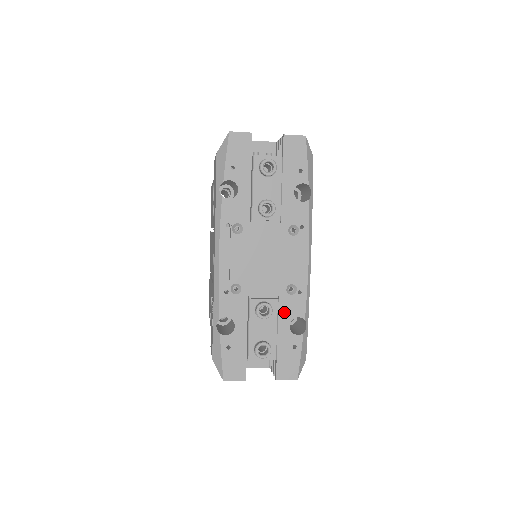
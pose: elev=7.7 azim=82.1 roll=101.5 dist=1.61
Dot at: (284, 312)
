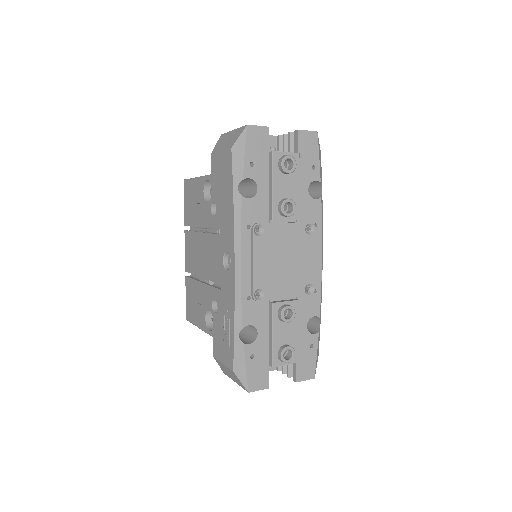
Dot at: (302, 313)
